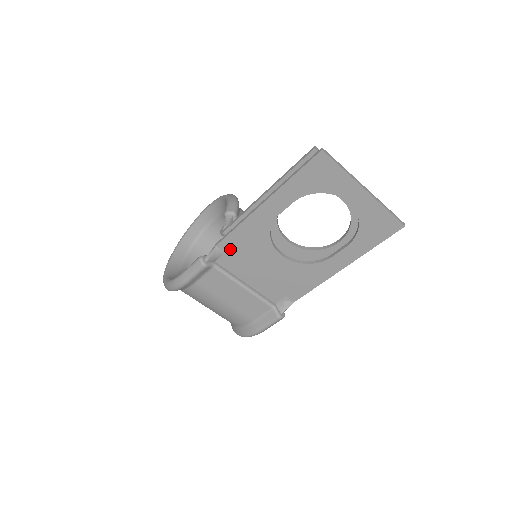
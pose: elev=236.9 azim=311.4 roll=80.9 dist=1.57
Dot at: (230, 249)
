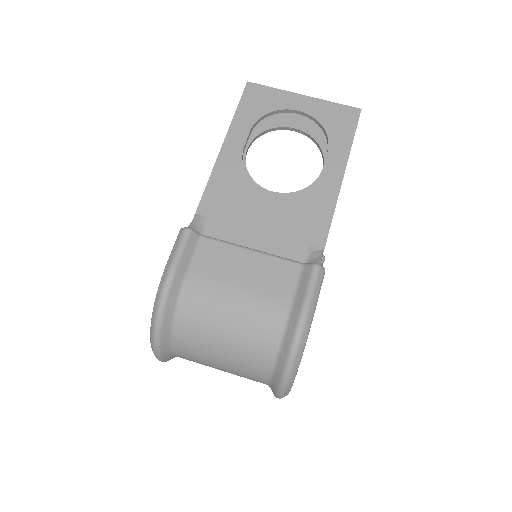
Dot at: (213, 210)
